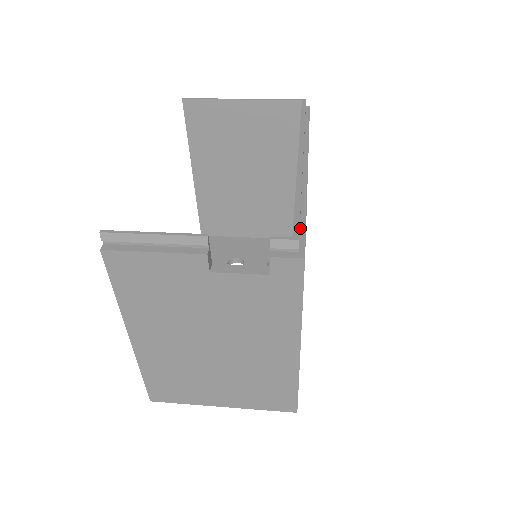
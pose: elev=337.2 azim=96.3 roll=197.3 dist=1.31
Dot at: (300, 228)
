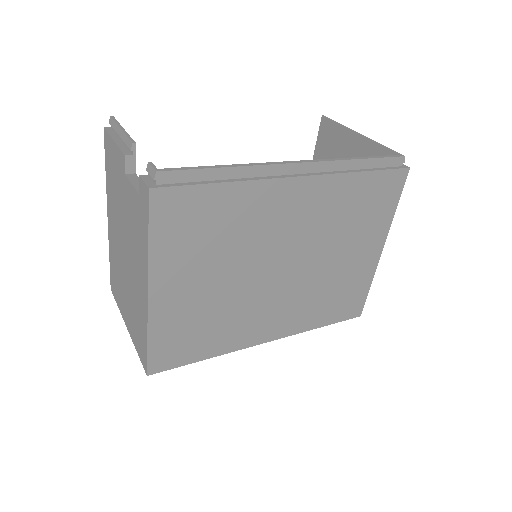
Dot at: (191, 182)
